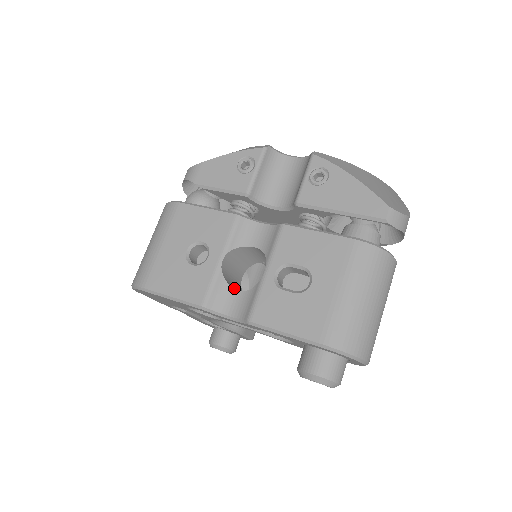
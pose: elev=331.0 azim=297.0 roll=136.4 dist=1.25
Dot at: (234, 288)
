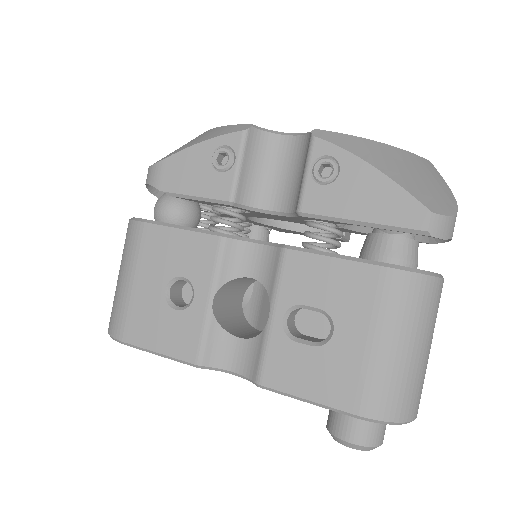
Dot at: (234, 329)
